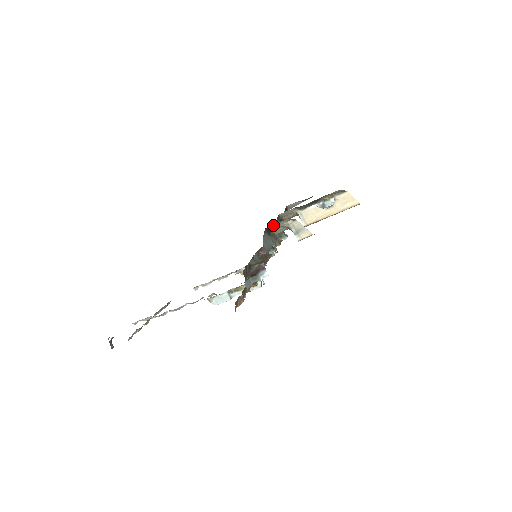
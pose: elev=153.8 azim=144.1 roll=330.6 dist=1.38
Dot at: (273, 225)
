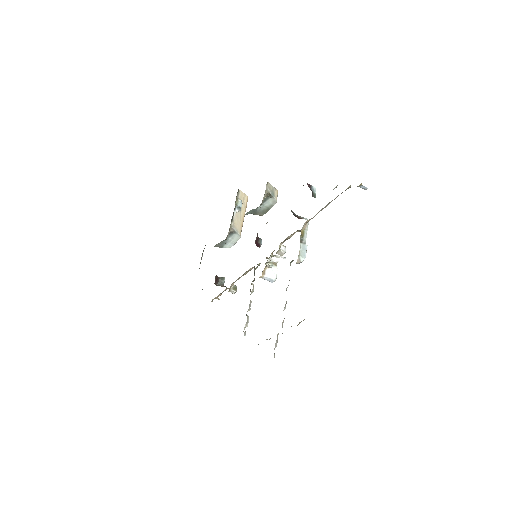
Dot at: occluded
